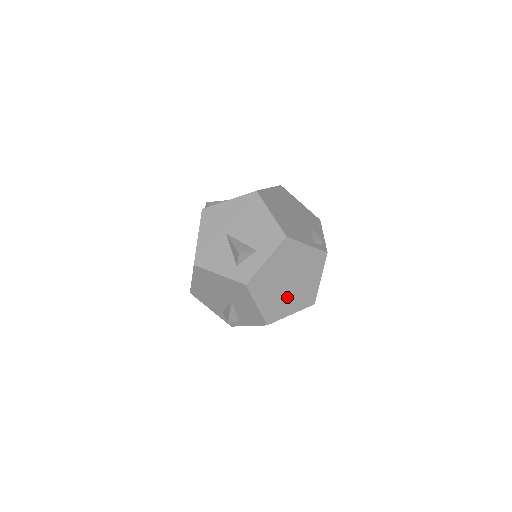
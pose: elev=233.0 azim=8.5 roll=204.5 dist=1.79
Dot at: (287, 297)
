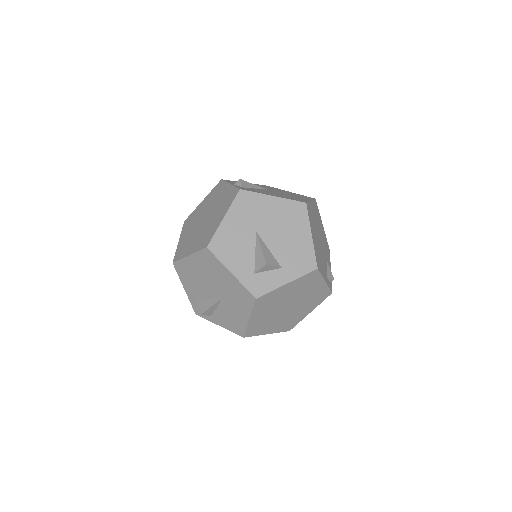
Dot at: (276, 319)
